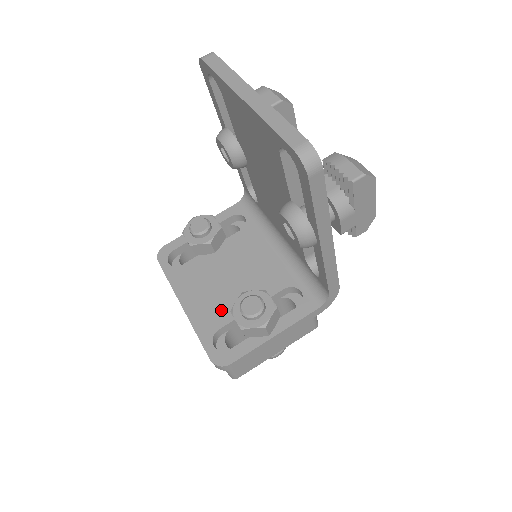
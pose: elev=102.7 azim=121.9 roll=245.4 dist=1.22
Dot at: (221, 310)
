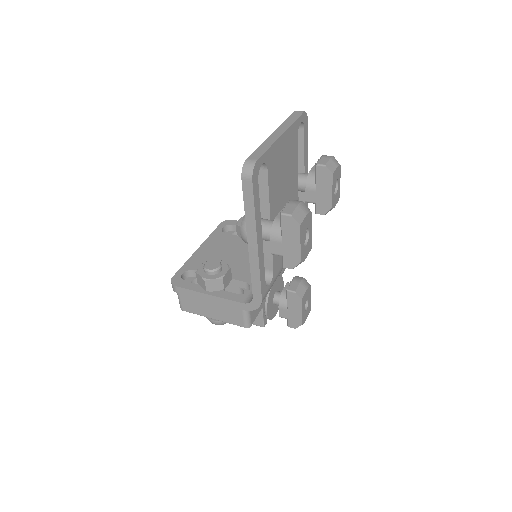
Dot at: occluded
